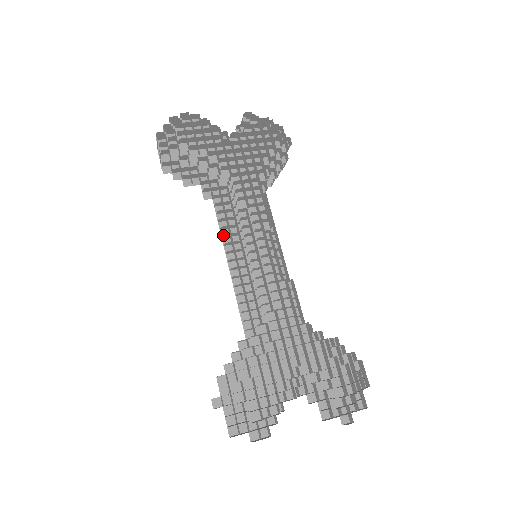
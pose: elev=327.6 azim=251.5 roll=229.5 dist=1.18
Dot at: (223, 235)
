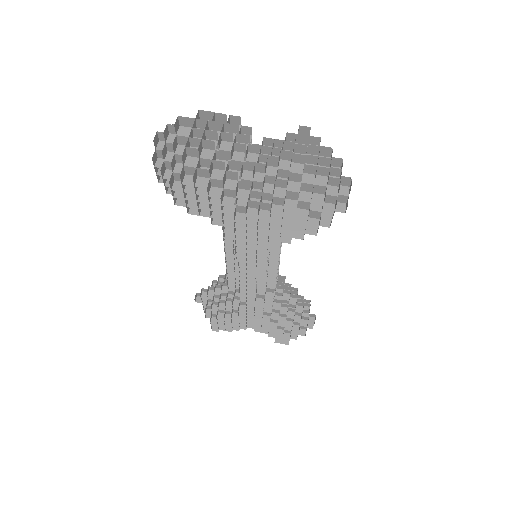
Dot at: (225, 241)
